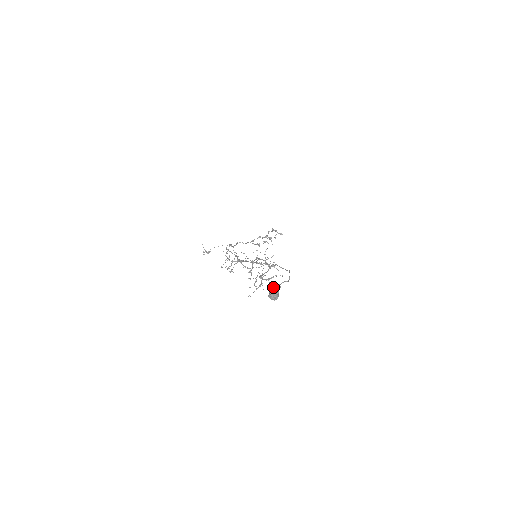
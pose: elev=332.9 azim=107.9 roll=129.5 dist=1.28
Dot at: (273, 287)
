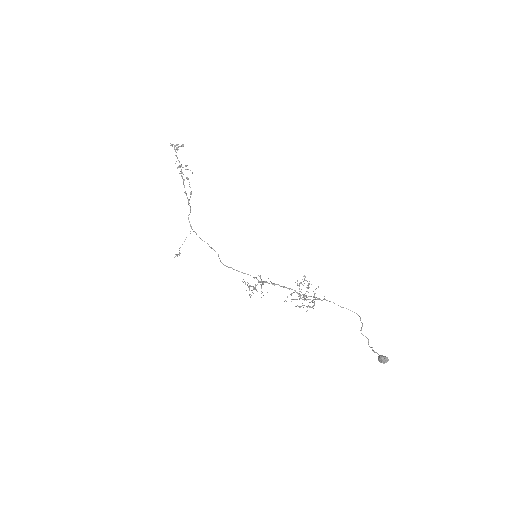
Dot at: (379, 355)
